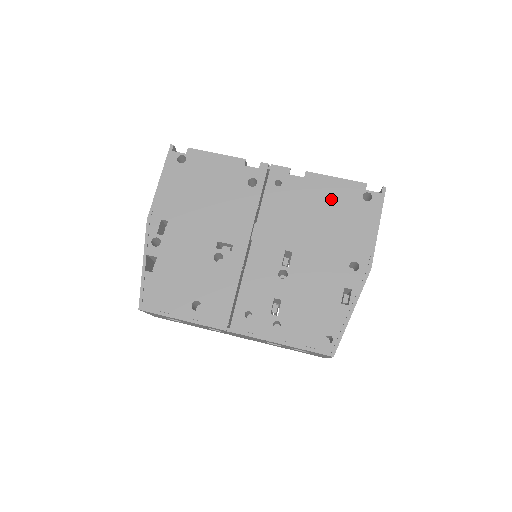
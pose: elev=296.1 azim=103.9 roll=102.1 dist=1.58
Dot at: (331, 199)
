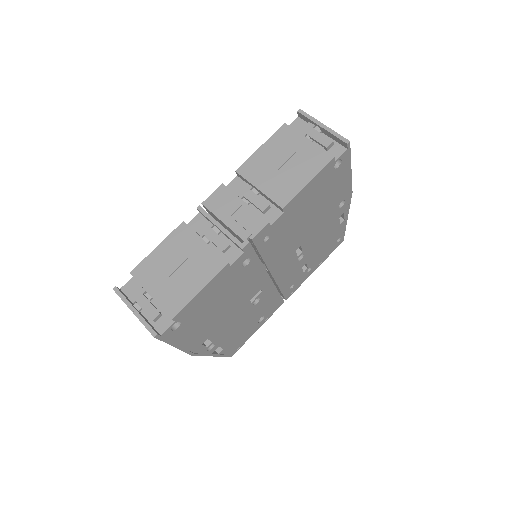
Dot at: (312, 197)
